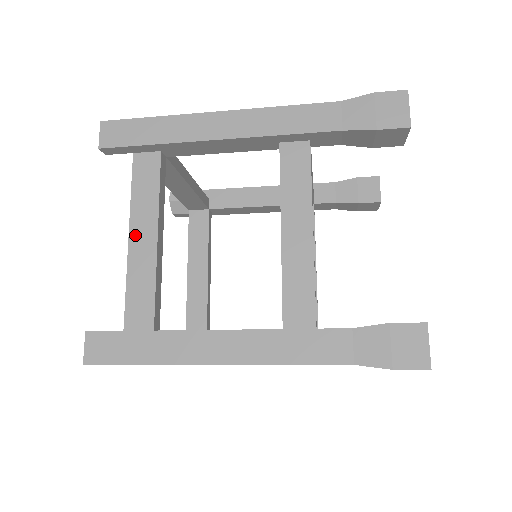
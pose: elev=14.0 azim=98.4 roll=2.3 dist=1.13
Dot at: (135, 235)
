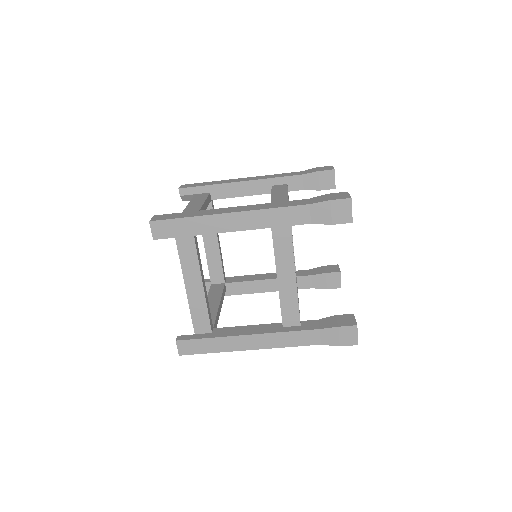
Dot at: (190, 206)
